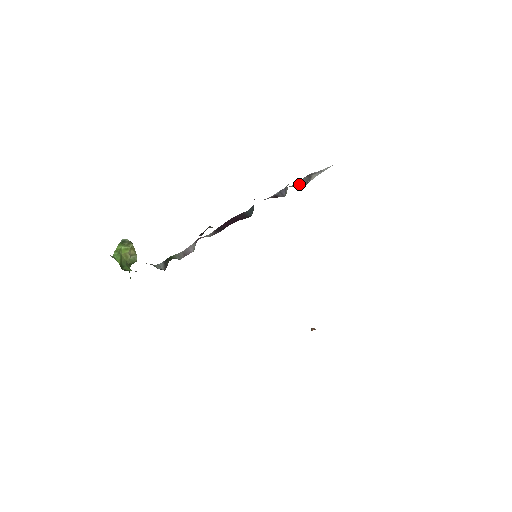
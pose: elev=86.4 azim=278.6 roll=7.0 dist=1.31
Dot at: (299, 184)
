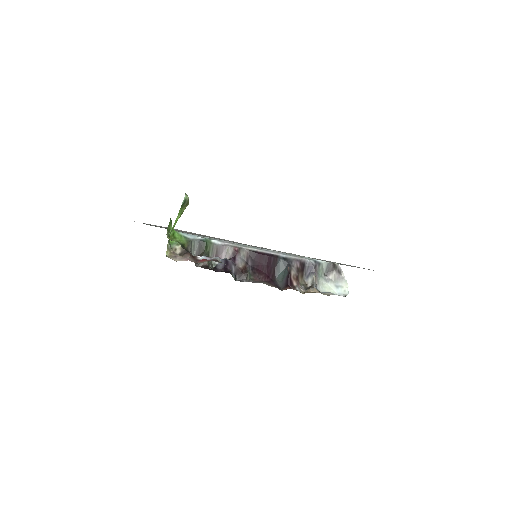
Dot at: (323, 267)
